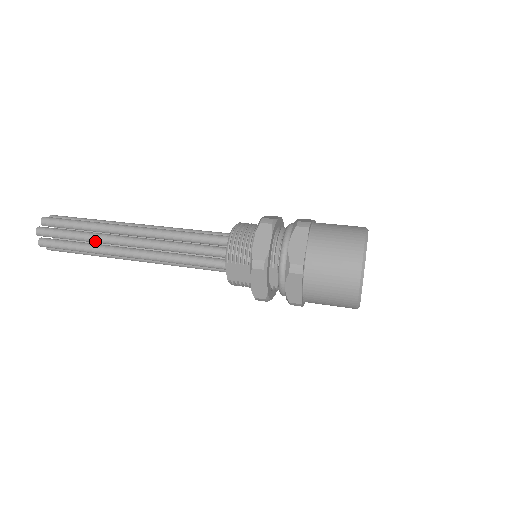
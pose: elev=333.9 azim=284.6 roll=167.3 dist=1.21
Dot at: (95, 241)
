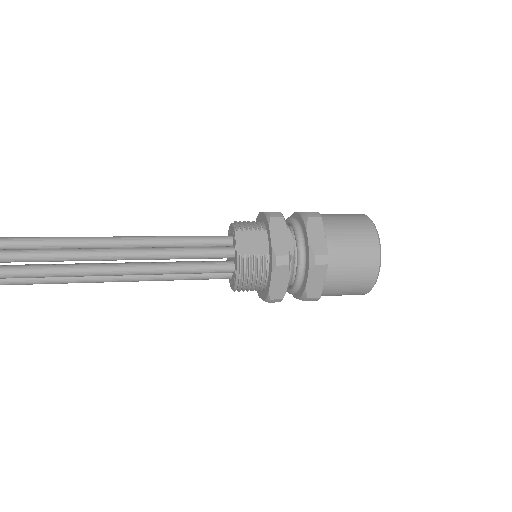
Dot at: (55, 241)
